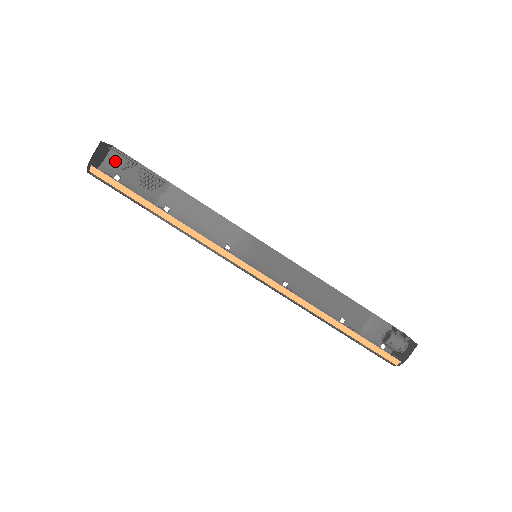
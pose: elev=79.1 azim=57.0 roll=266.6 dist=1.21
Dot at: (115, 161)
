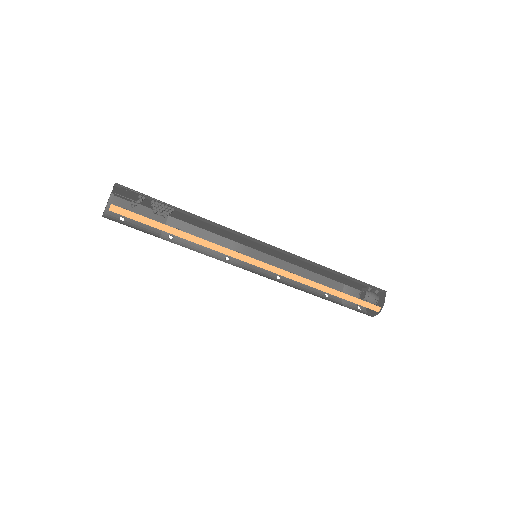
Dot at: occluded
